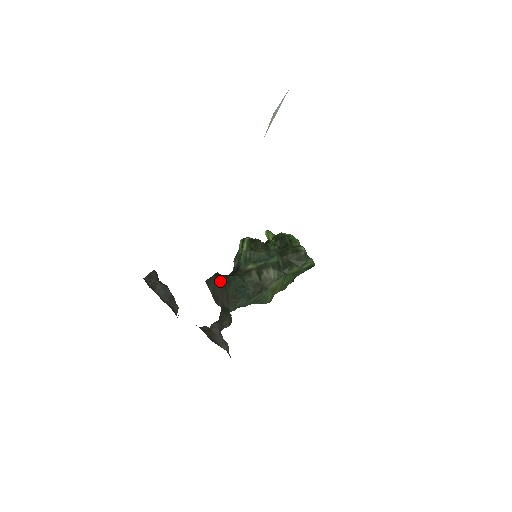
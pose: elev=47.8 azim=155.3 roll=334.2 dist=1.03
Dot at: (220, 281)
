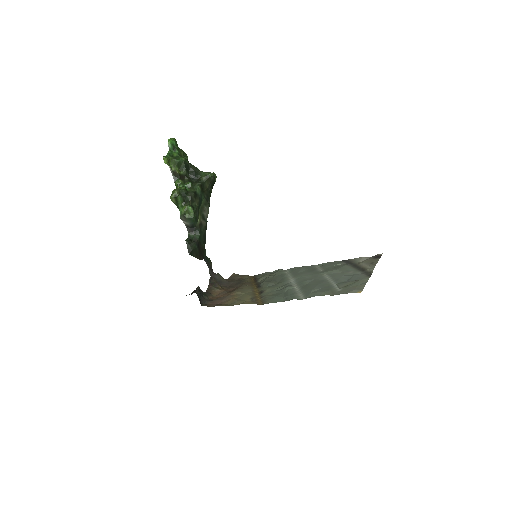
Dot at: (197, 248)
